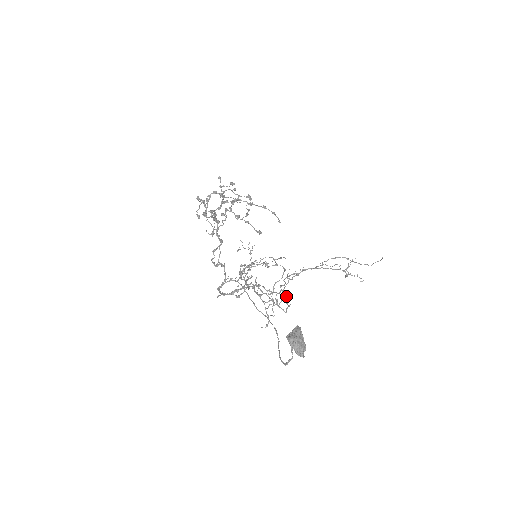
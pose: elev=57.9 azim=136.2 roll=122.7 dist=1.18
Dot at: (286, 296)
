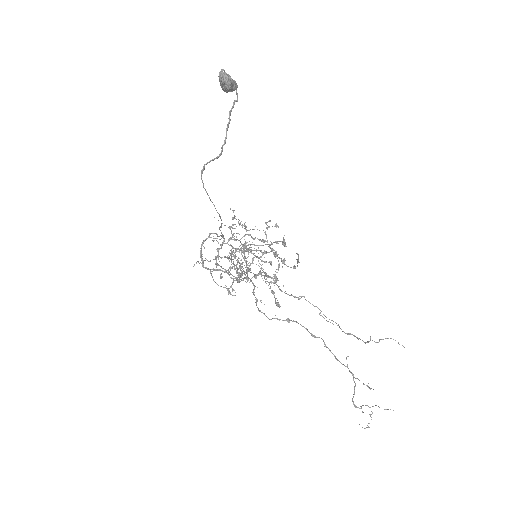
Dot at: (256, 250)
